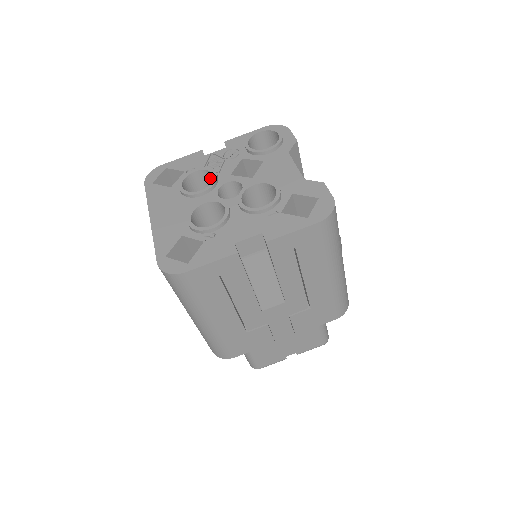
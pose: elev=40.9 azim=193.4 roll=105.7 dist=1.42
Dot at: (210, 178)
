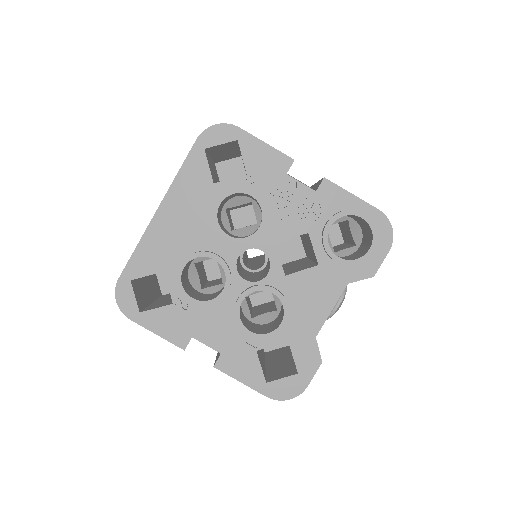
Dot at: occluded
